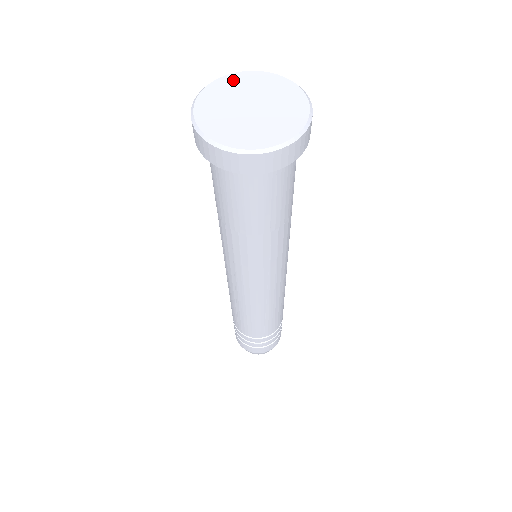
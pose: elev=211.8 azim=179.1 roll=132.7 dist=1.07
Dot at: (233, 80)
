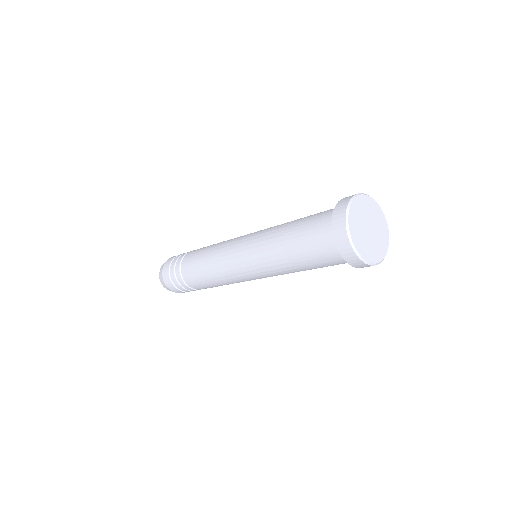
Dot at: (366, 201)
